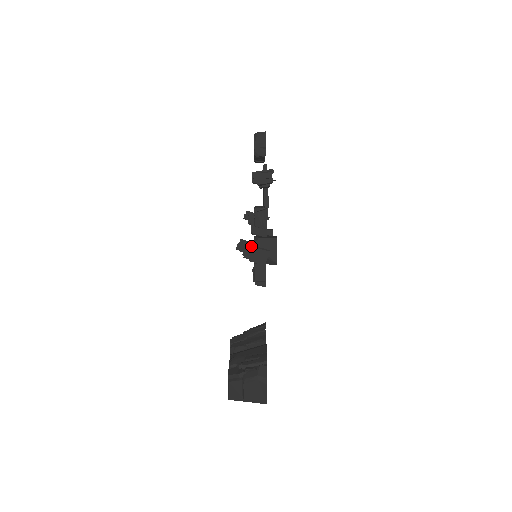
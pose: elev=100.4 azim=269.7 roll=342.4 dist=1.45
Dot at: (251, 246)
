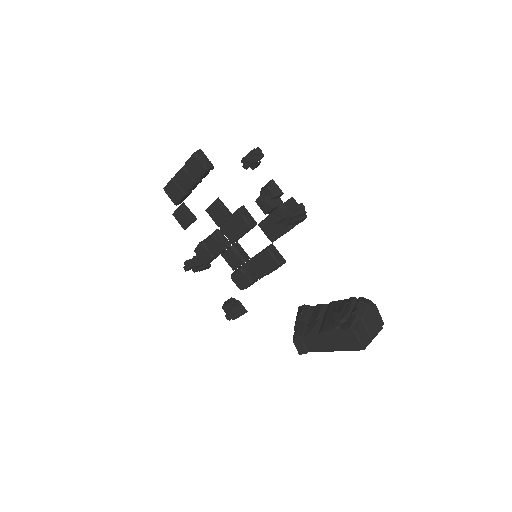
Dot at: (287, 210)
